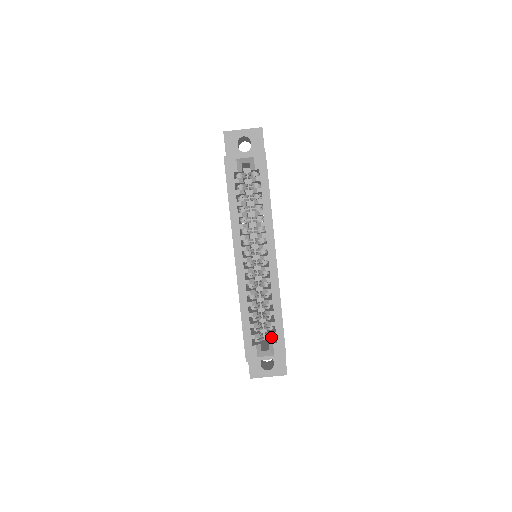
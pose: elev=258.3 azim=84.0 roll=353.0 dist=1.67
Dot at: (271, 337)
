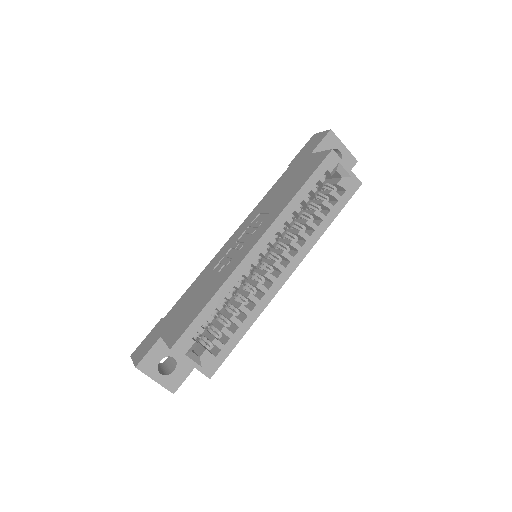
Dot at: (211, 345)
